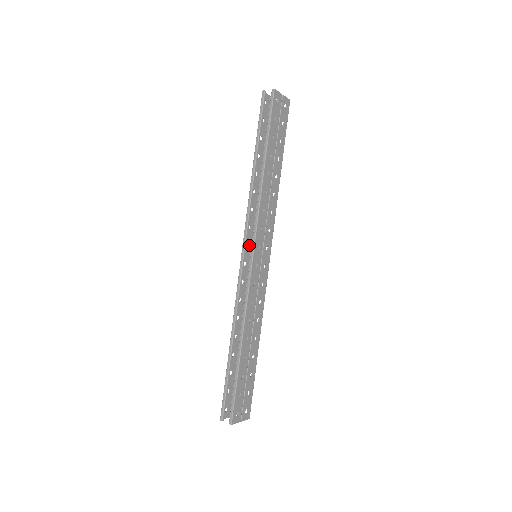
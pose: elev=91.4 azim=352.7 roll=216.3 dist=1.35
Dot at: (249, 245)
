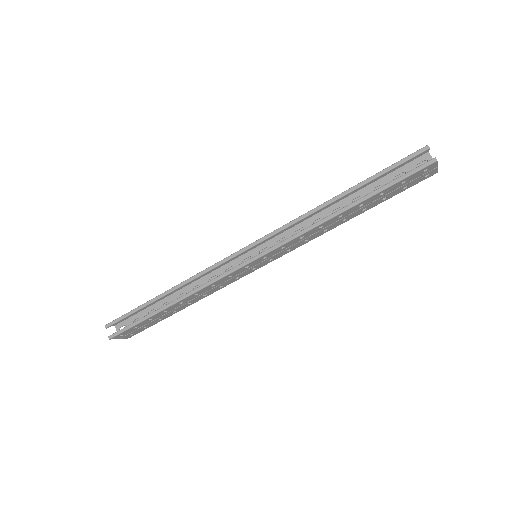
Dot at: (261, 243)
